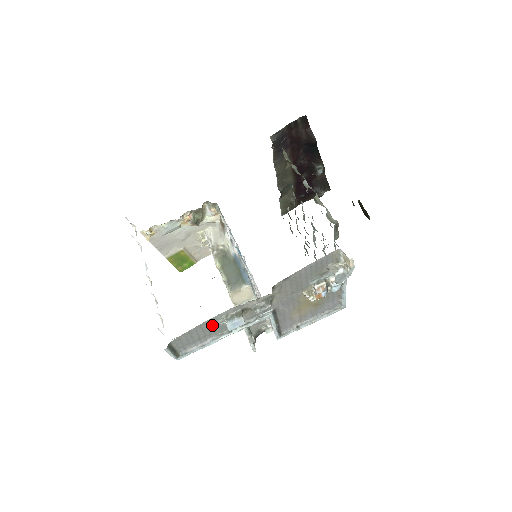
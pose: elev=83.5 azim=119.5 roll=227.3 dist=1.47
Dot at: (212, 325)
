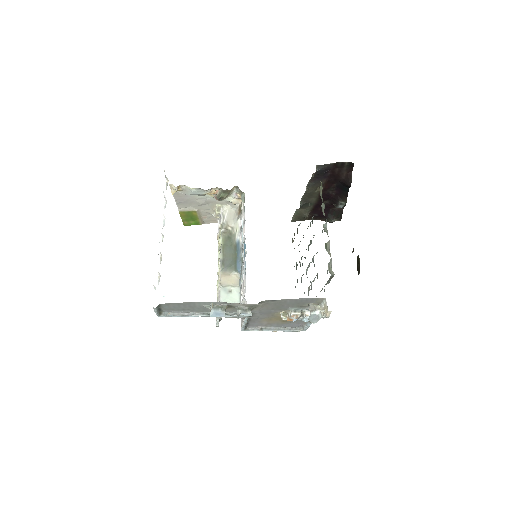
Dot at: (199, 305)
